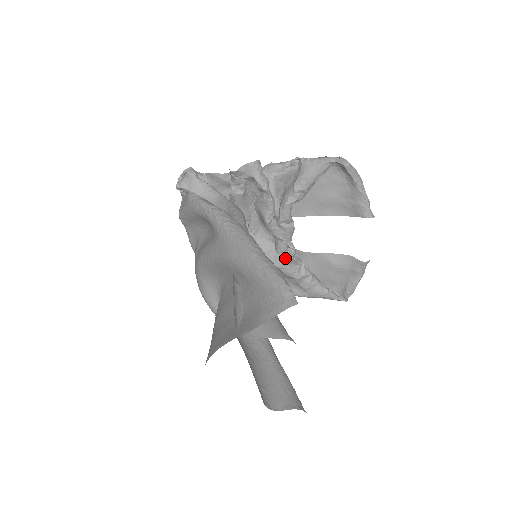
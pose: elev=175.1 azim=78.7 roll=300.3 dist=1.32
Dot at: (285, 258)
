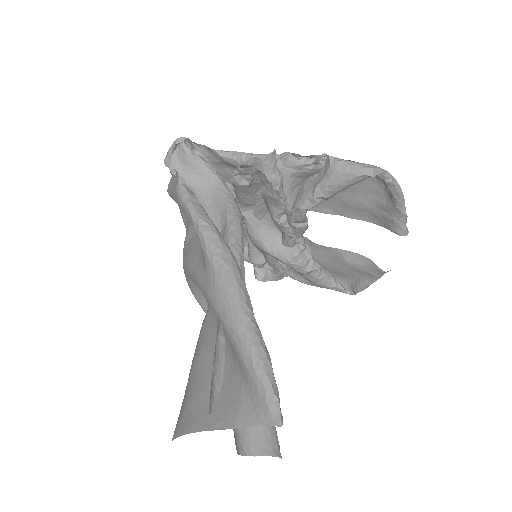
Dot at: (291, 254)
